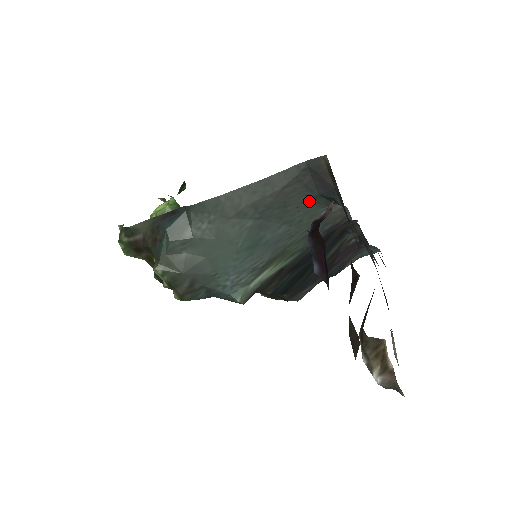
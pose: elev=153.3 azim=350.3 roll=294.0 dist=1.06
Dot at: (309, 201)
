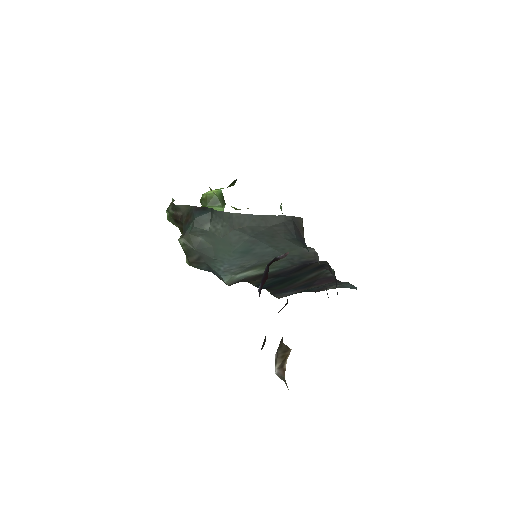
Dot at: (291, 240)
